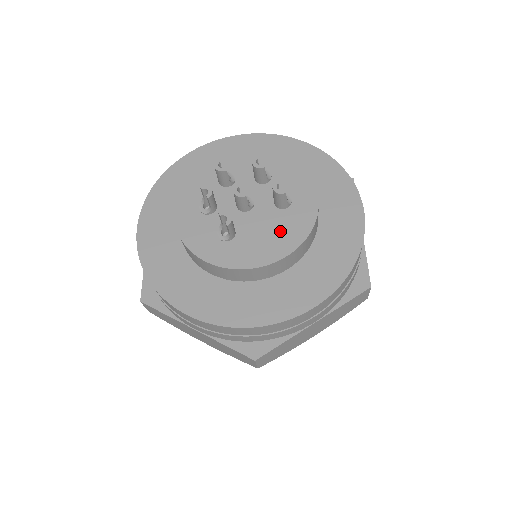
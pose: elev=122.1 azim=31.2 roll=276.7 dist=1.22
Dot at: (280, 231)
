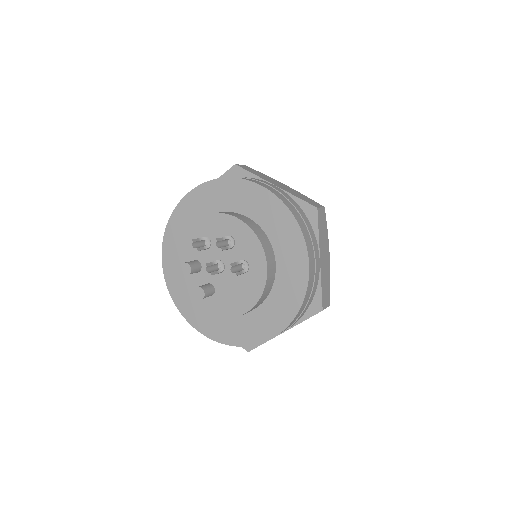
Dot at: (242, 292)
